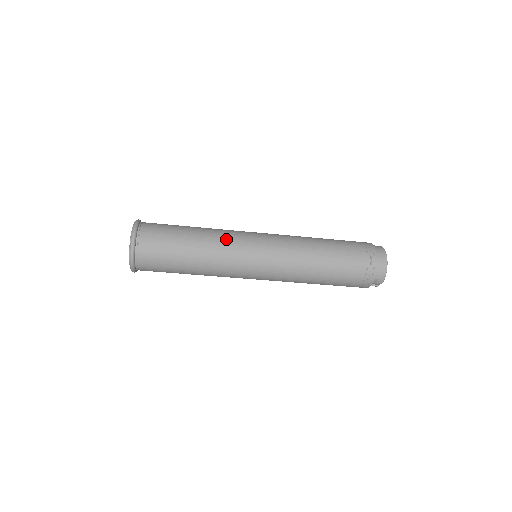
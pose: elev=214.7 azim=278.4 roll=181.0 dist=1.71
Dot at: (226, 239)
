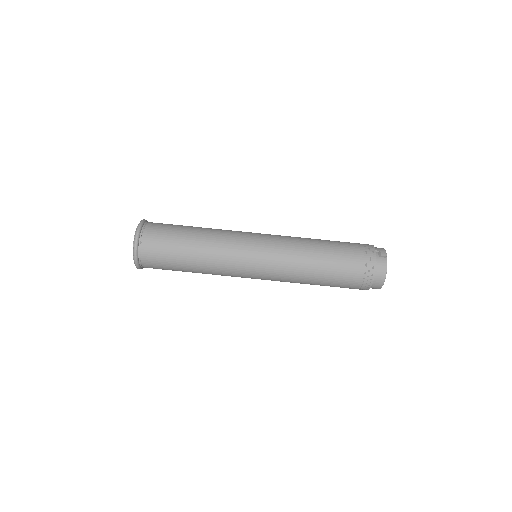
Dot at: occluded
